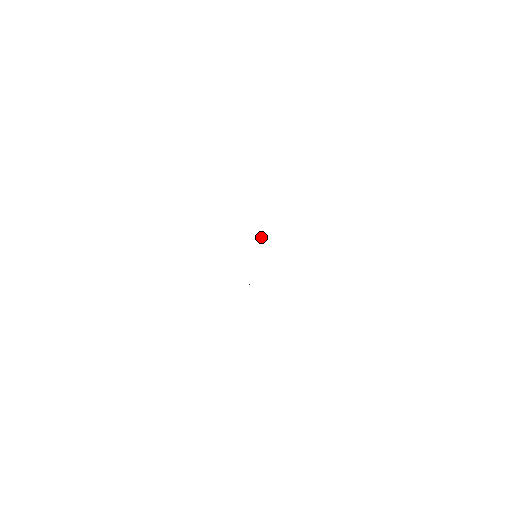
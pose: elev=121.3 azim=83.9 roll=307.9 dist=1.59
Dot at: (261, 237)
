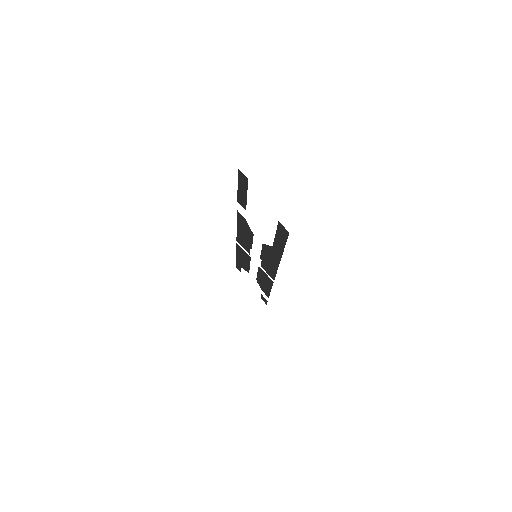
Dot at: occluded
